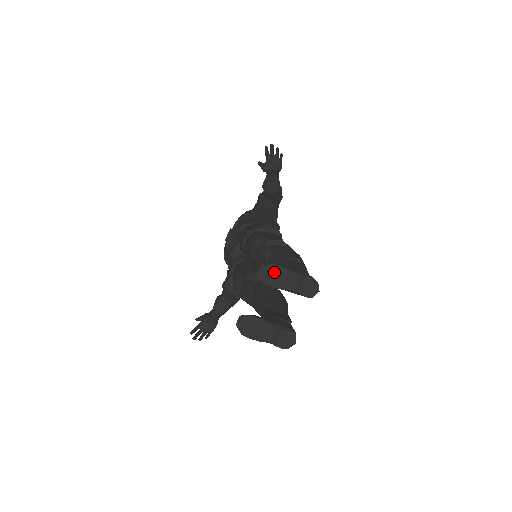
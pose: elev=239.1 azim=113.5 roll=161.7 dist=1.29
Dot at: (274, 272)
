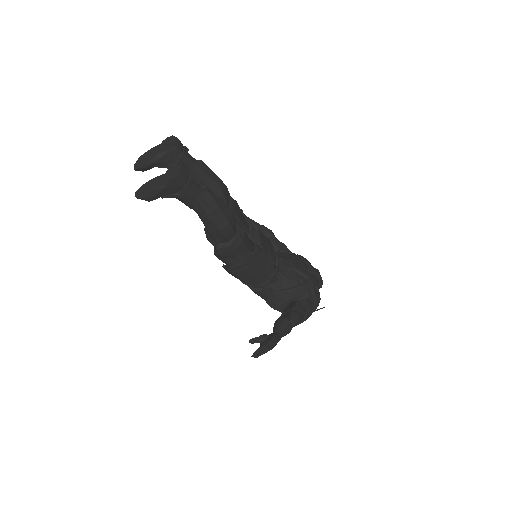
Dot at: (143, 158)
